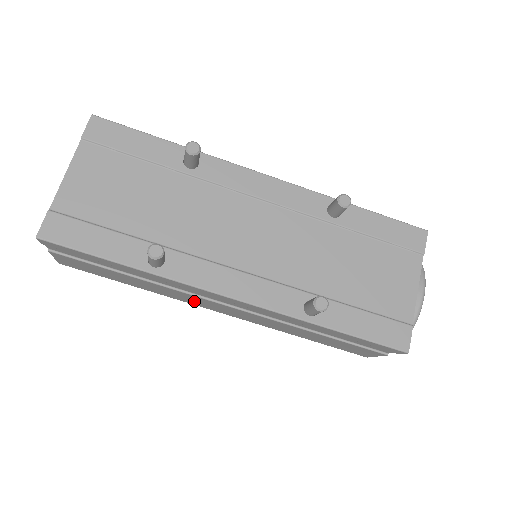
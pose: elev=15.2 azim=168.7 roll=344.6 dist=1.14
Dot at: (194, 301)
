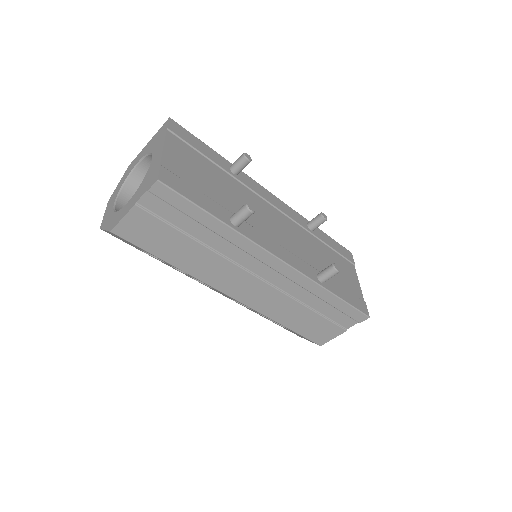
Dot at: (224, 279)
